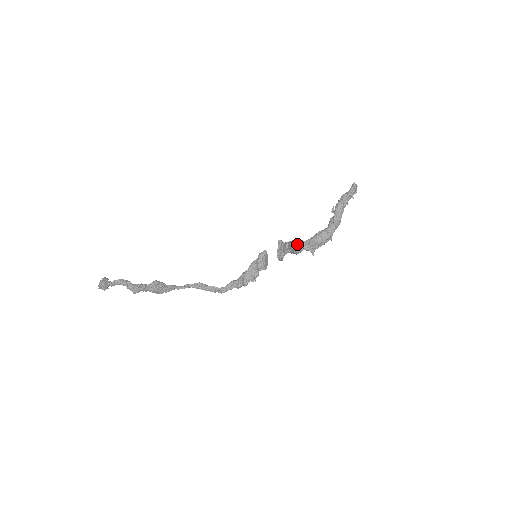
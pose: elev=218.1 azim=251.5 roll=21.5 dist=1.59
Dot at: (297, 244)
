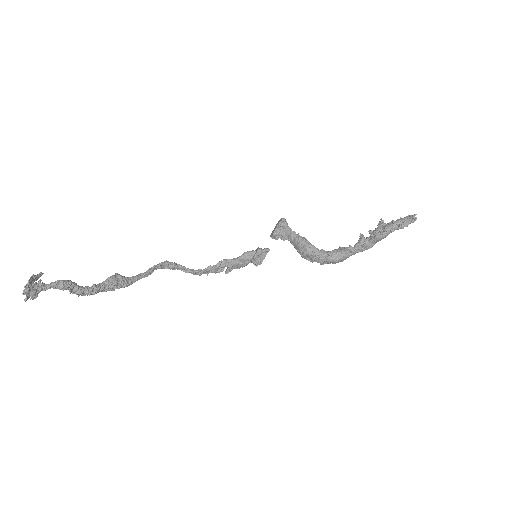
Dot at: (311, 254)
